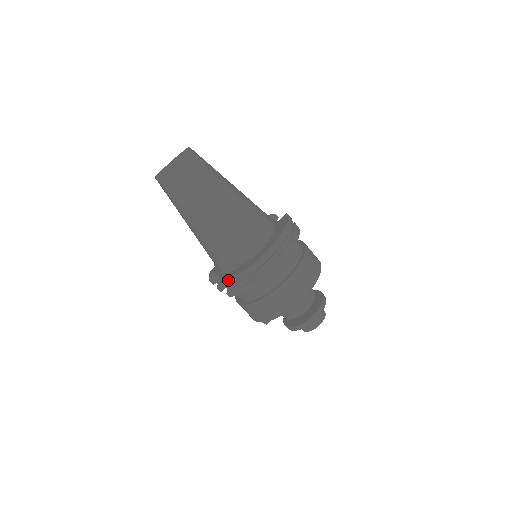
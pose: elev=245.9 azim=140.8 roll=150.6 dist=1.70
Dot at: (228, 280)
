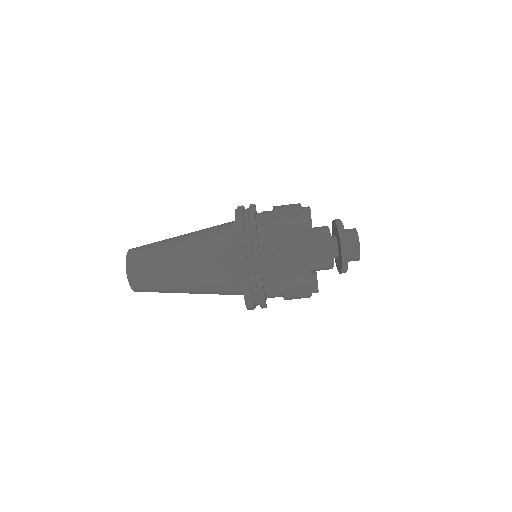
Dot at: occluded
